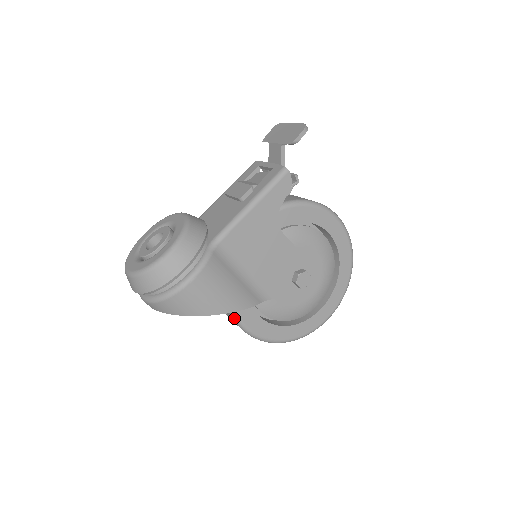
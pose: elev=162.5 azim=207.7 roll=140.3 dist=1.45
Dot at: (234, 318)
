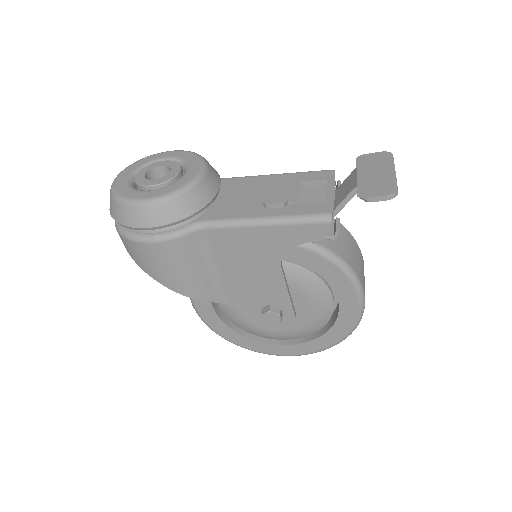
Dot at: occluded
